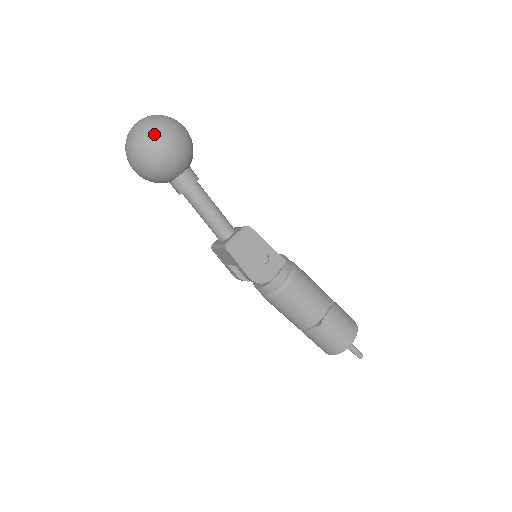
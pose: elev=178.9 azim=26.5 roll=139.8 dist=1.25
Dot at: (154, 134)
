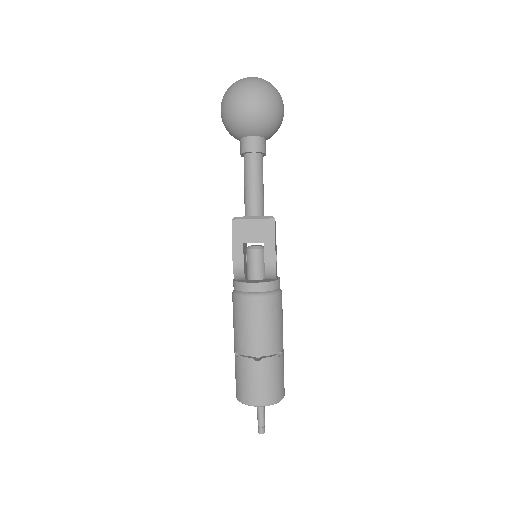
Dot at: (280, 95)
